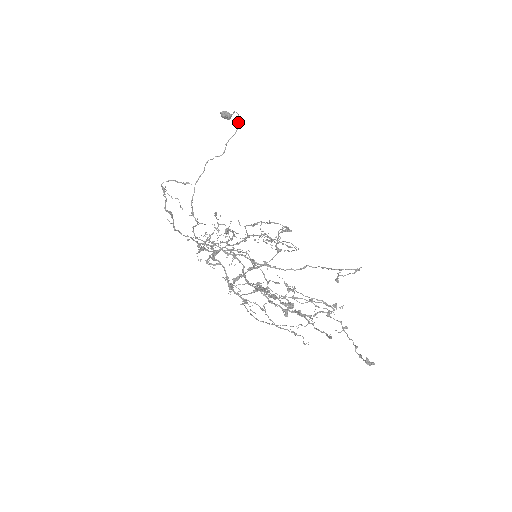
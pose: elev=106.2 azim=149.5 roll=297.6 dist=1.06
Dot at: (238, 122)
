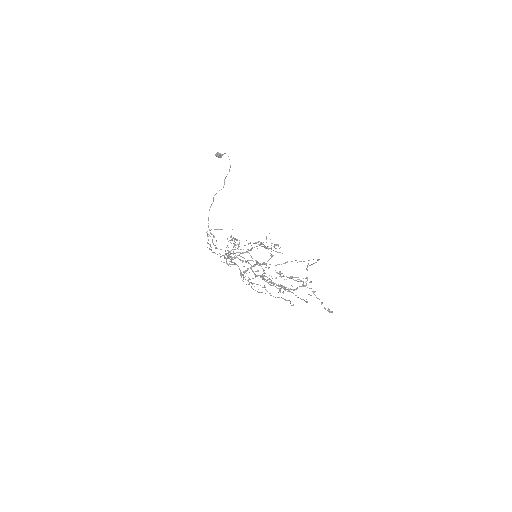
Dot at: occluded
